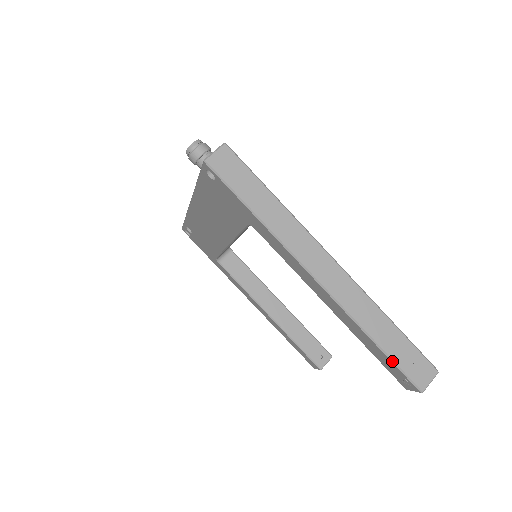
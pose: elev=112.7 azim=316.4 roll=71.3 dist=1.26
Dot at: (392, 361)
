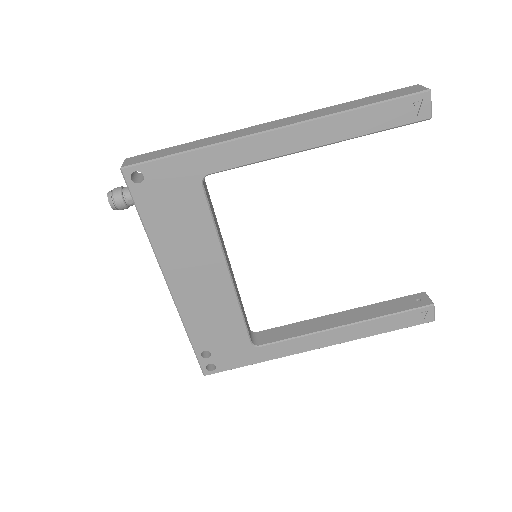
Dot at: (386, 101)
